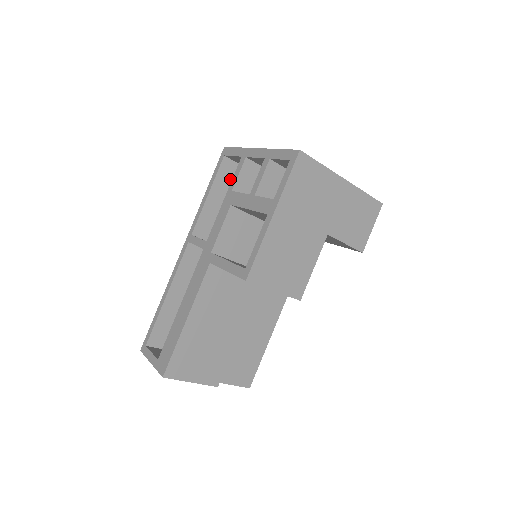
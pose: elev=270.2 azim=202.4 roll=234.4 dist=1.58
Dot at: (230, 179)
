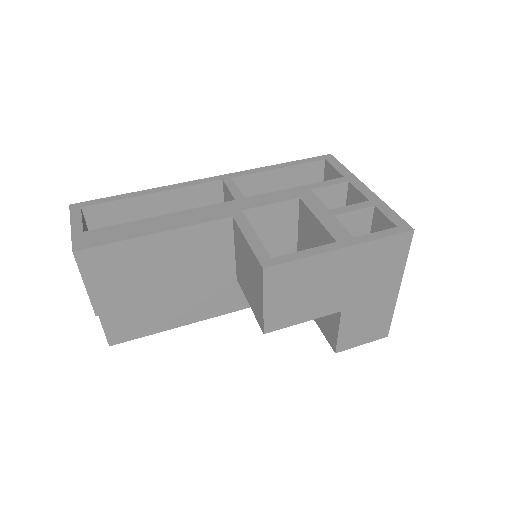
Dot at: (305, 179)
